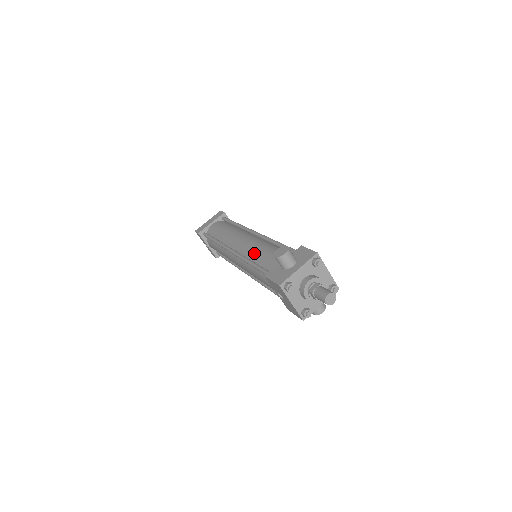
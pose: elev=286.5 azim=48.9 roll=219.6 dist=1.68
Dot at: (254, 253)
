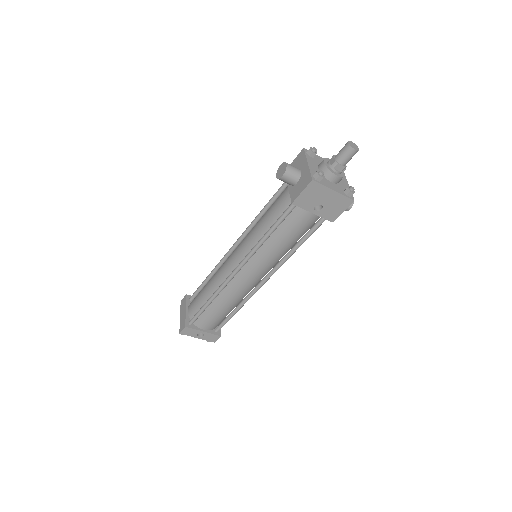
Dot at: (256, 234)
